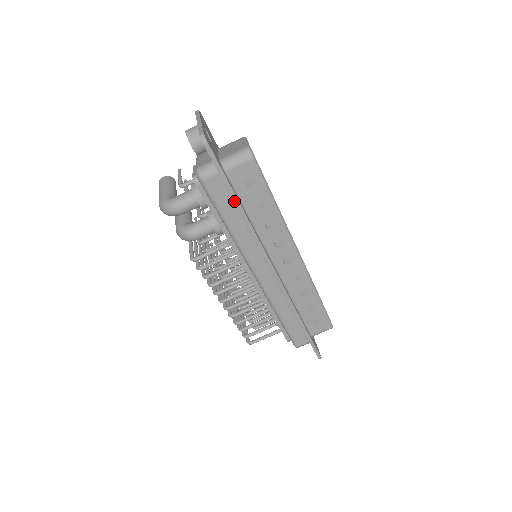
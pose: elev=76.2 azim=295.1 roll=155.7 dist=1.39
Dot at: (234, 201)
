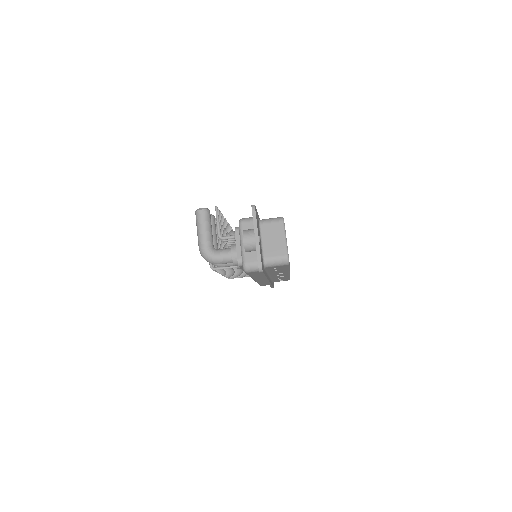
Dot at: (263, 277)
